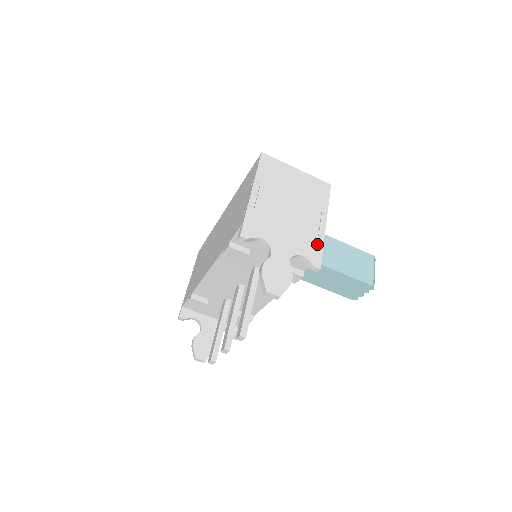
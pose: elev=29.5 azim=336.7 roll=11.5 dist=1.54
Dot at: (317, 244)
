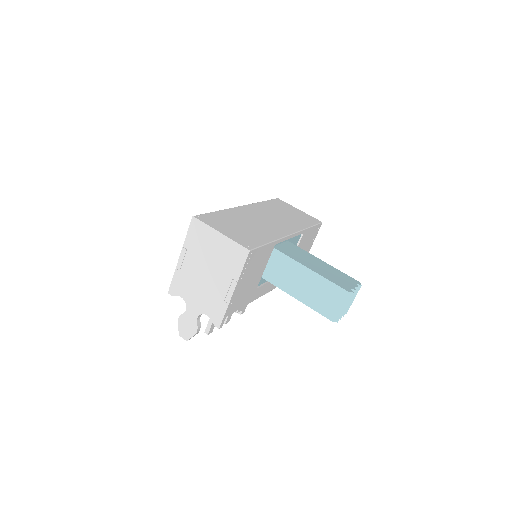
Dot at: (221, 308)
